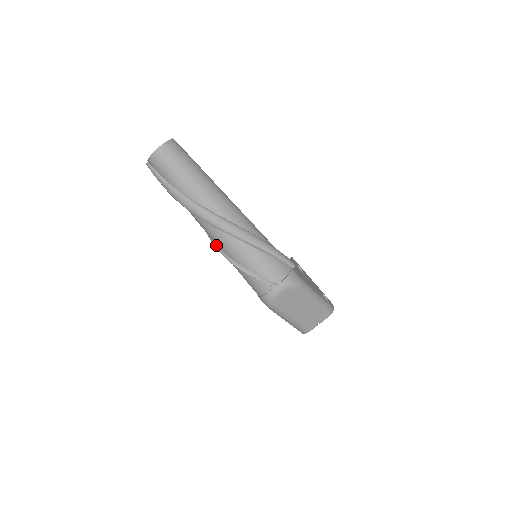
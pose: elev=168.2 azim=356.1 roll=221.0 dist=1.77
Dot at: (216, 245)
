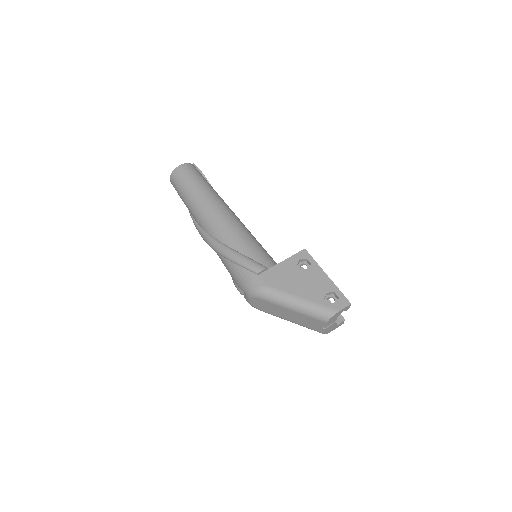
Dot at: occluded
